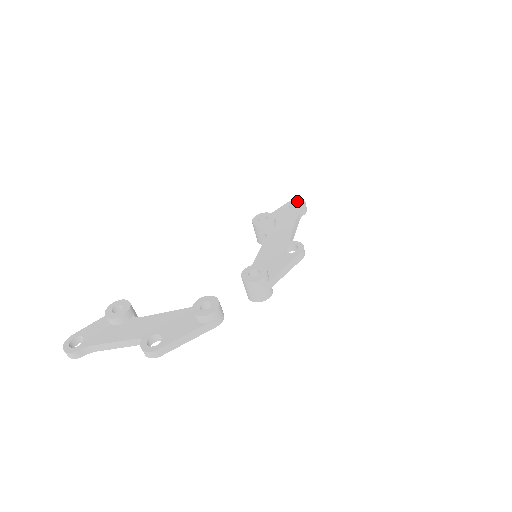
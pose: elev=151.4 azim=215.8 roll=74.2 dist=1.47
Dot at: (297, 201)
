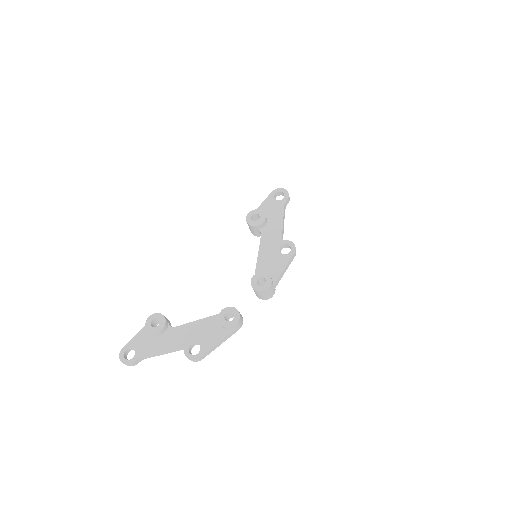
Dot at: (280, 190)
